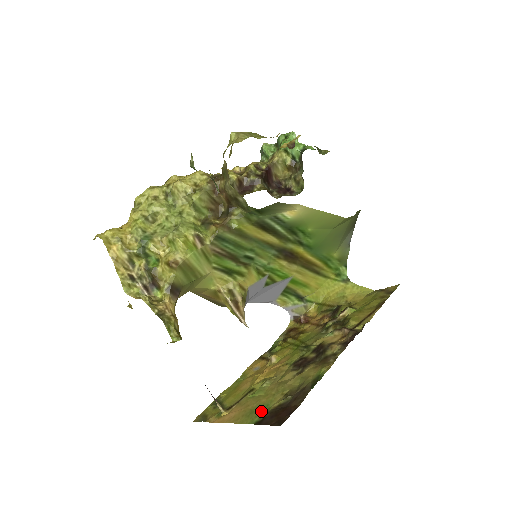
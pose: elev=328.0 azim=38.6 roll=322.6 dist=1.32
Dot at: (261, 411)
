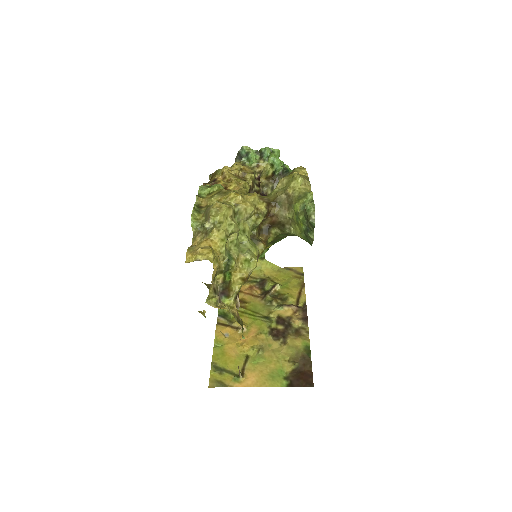
Dot at: (281, 375)
